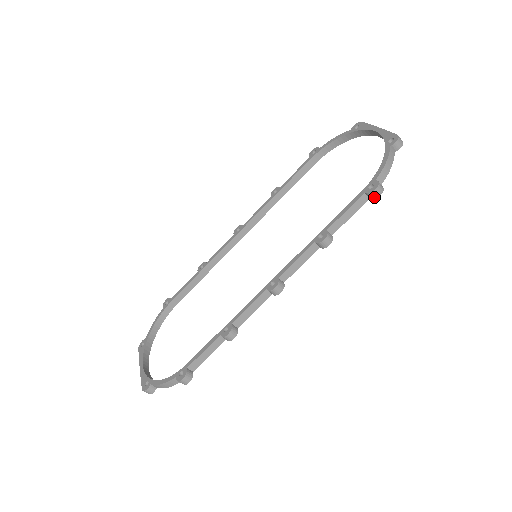
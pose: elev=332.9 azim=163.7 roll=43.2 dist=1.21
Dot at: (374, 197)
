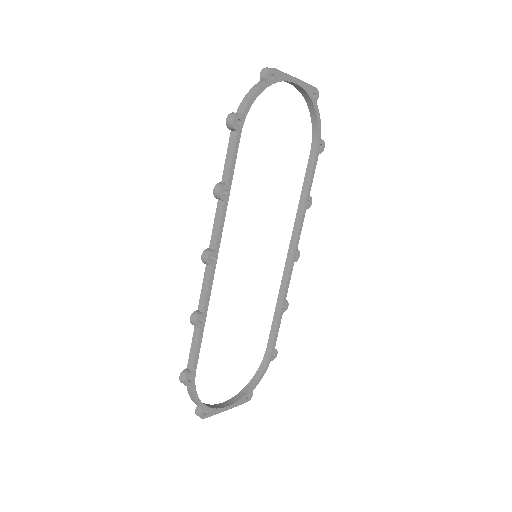
Dot at: (231, 126)
